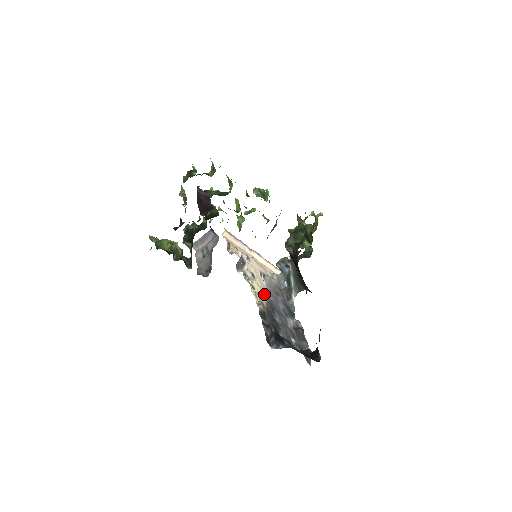
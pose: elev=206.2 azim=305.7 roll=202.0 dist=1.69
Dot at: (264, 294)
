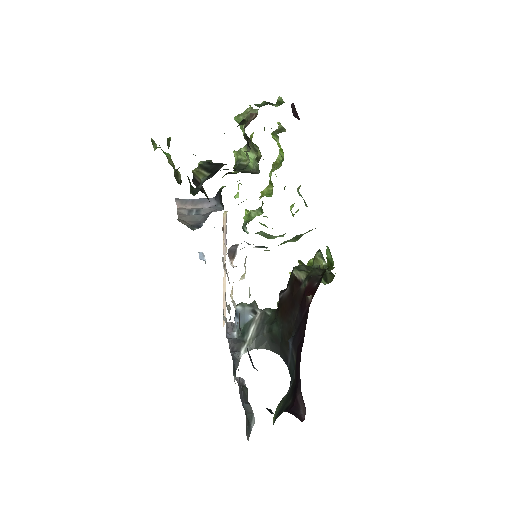
Dot at: occluded
